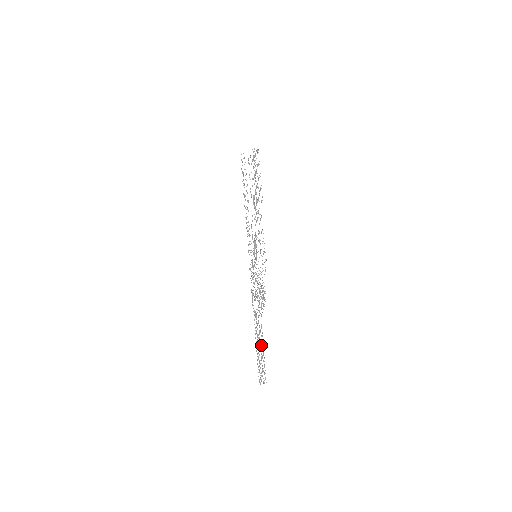
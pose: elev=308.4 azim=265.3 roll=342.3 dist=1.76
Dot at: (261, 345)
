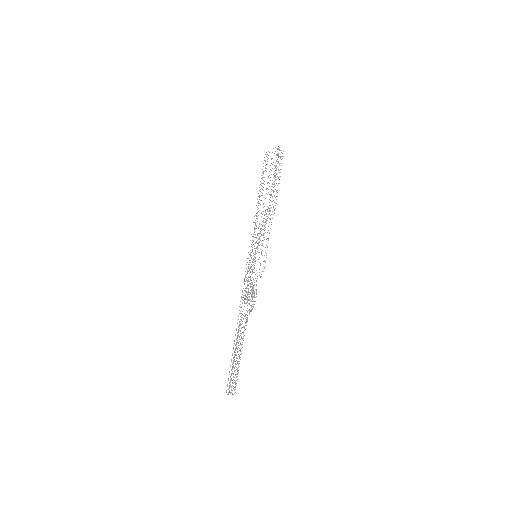
Dot at: (238, 351)
